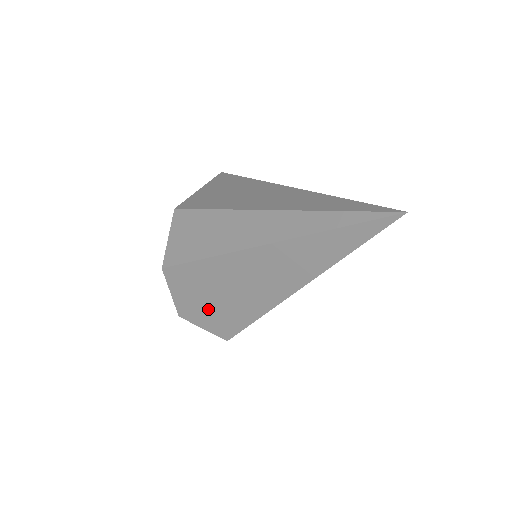
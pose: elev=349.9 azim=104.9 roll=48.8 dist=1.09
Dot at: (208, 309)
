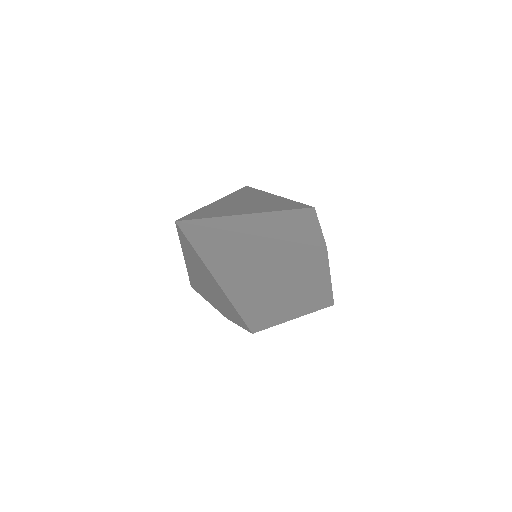
Dot at: (225, 311)
